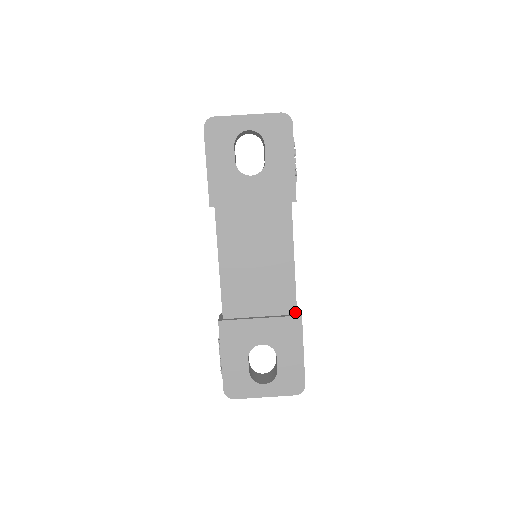
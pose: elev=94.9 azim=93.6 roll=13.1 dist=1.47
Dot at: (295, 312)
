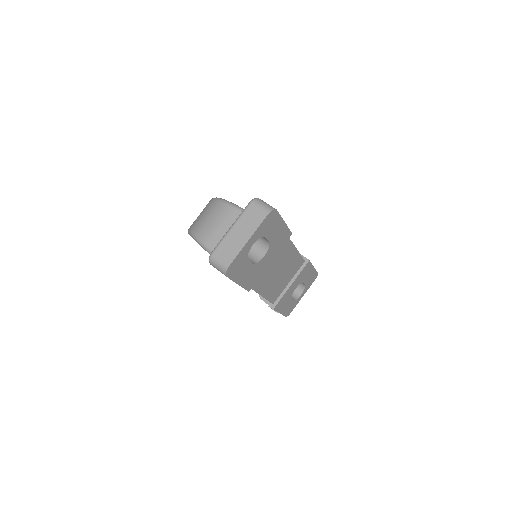
Dot at: (304, 262)
